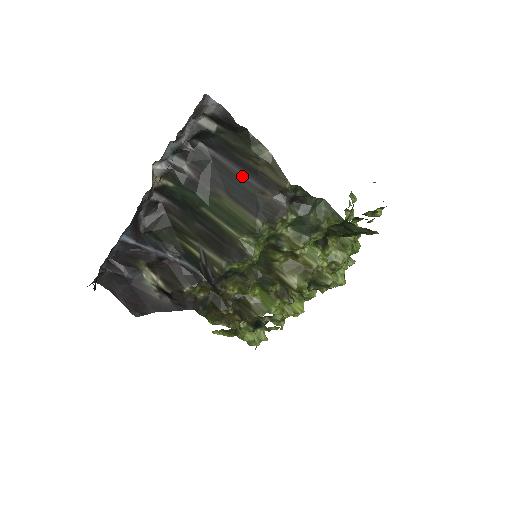
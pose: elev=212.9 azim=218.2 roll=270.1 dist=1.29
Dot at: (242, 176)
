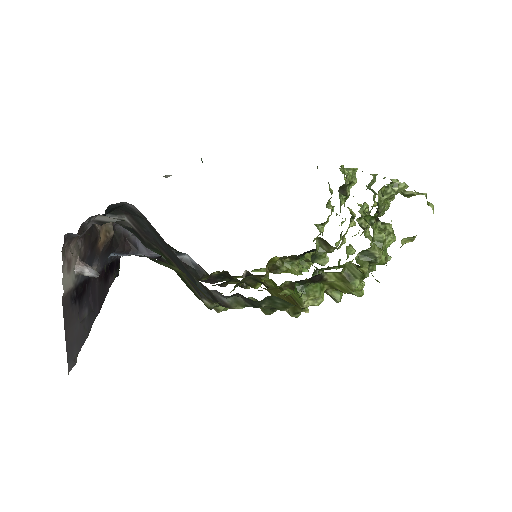
Dot at: (176, 256)
